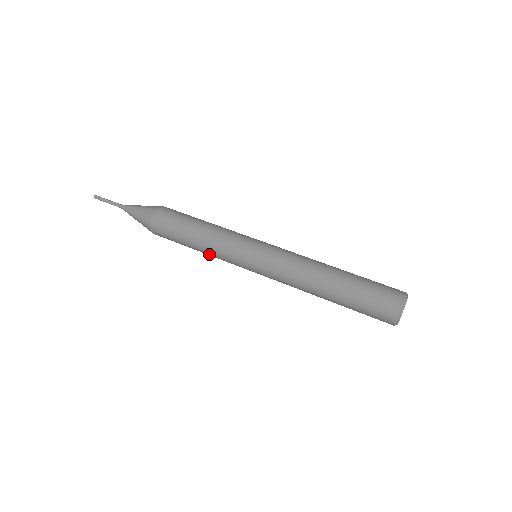
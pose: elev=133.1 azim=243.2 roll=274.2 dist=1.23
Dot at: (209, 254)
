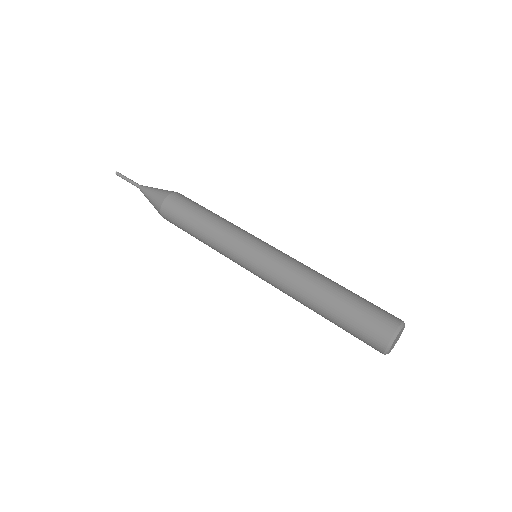
Dot at: (210, 245)
